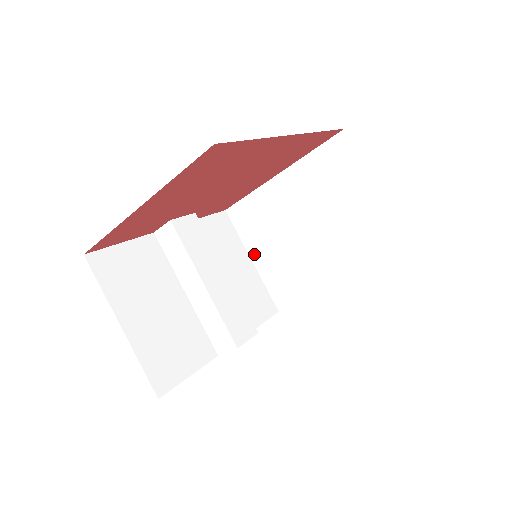
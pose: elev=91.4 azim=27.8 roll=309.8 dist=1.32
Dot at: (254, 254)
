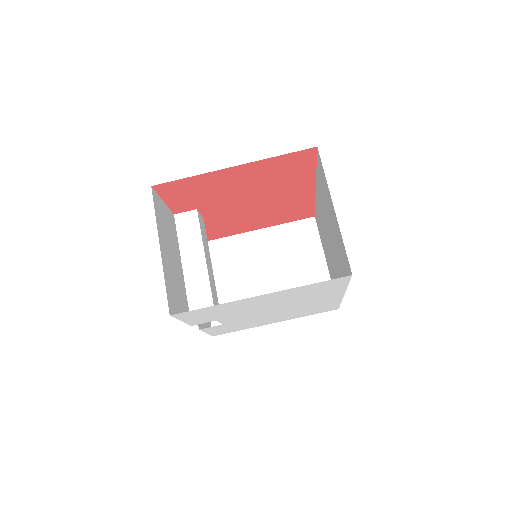
Dot at: occluded
